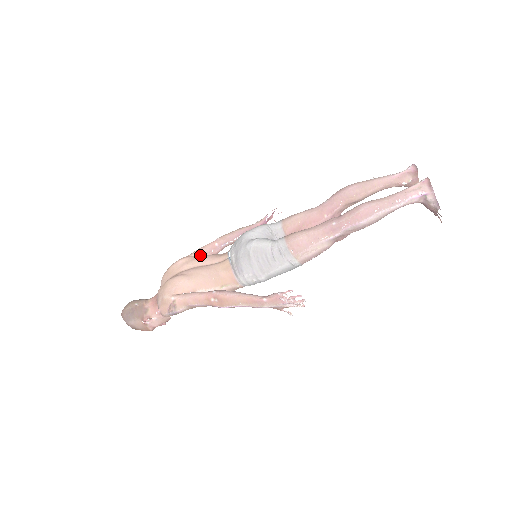
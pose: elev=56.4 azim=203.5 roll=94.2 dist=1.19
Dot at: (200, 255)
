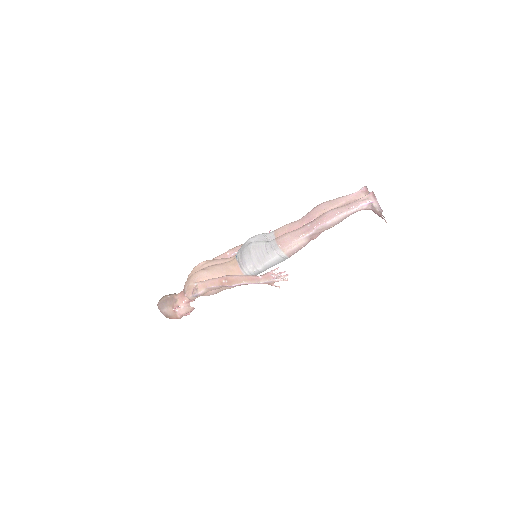
Dot at: (216, 259)
